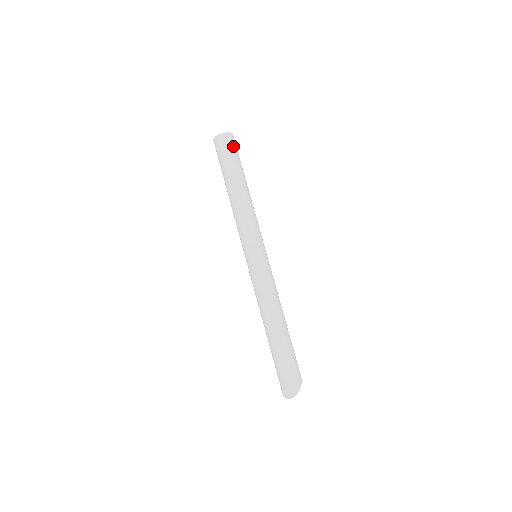
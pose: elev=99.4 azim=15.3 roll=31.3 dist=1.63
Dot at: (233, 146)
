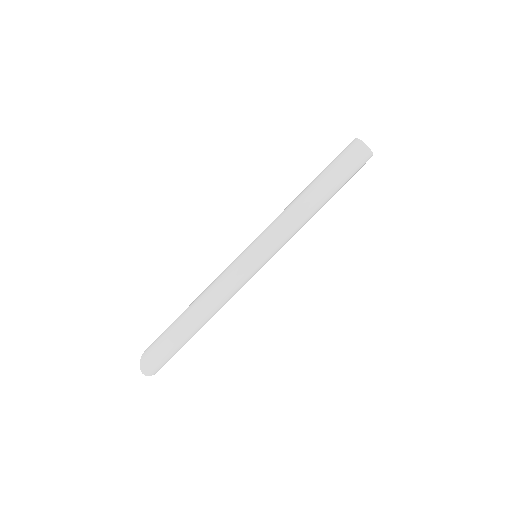
Dot at: occluded
